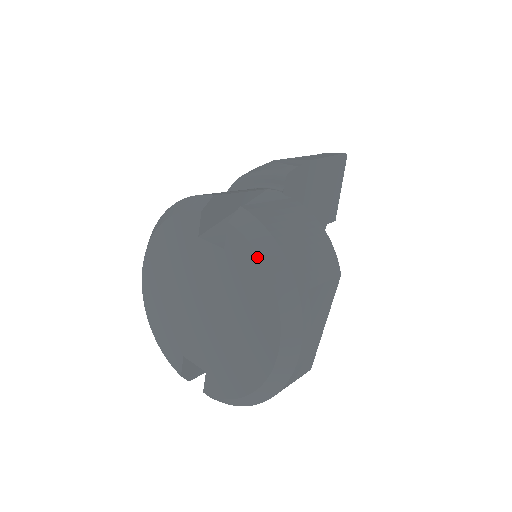
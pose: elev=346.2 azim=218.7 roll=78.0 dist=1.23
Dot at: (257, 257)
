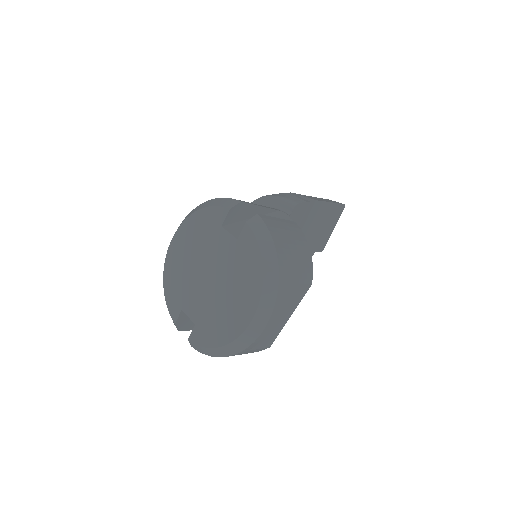
Dot at: (258, 250)
